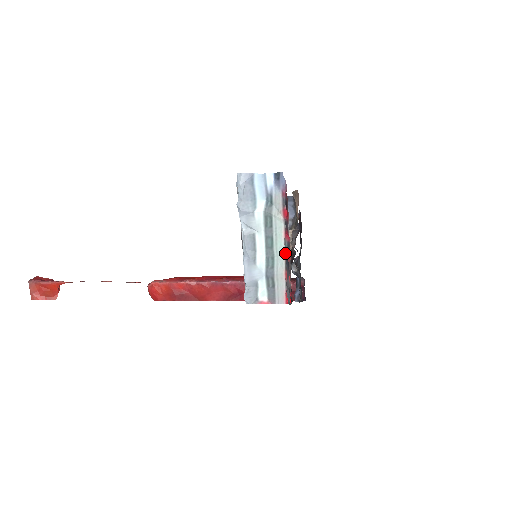
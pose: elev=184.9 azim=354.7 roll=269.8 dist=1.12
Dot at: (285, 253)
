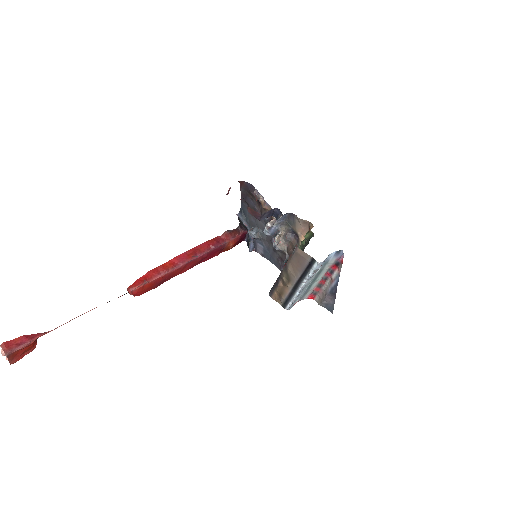
Dot at: (320, 281)
